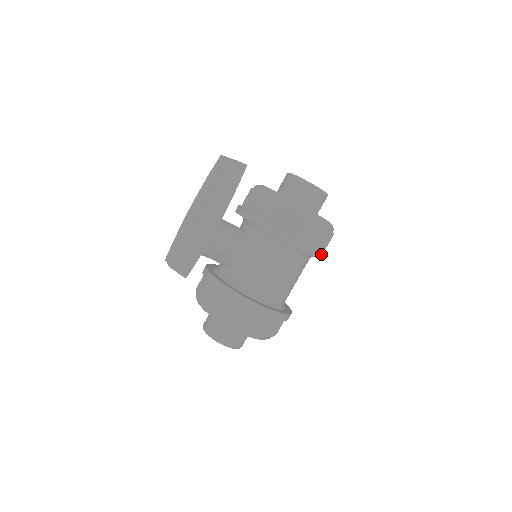
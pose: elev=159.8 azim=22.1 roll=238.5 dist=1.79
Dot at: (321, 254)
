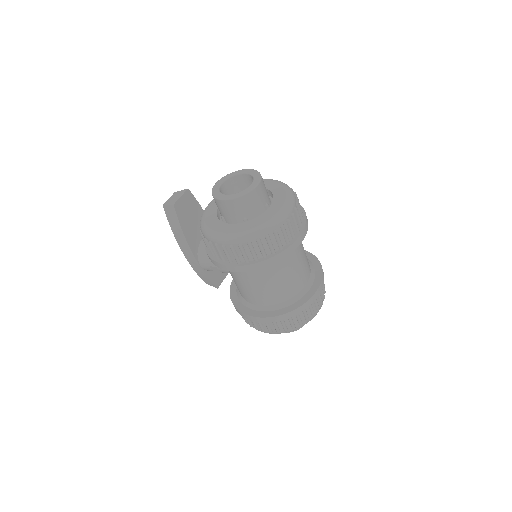
Dot at: (259, 264)
